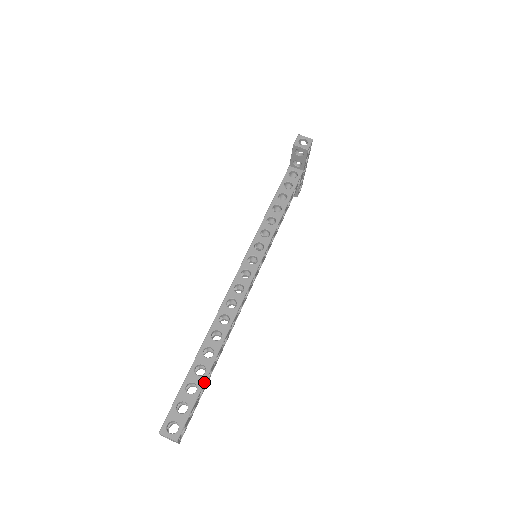
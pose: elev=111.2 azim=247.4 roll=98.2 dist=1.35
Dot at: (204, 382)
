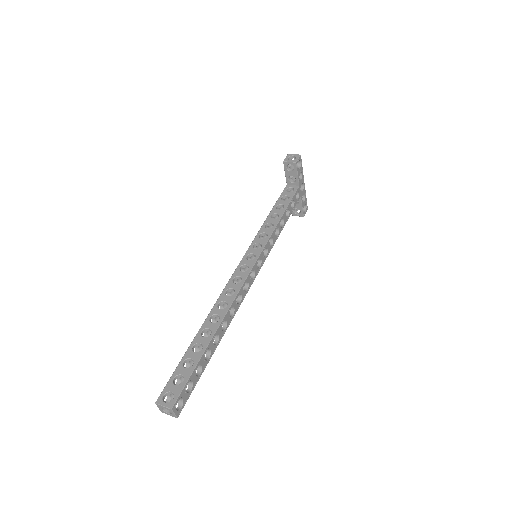
Dot at: (200, 357)
